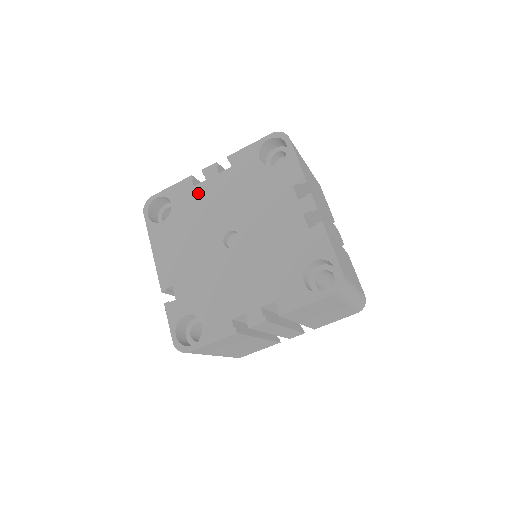
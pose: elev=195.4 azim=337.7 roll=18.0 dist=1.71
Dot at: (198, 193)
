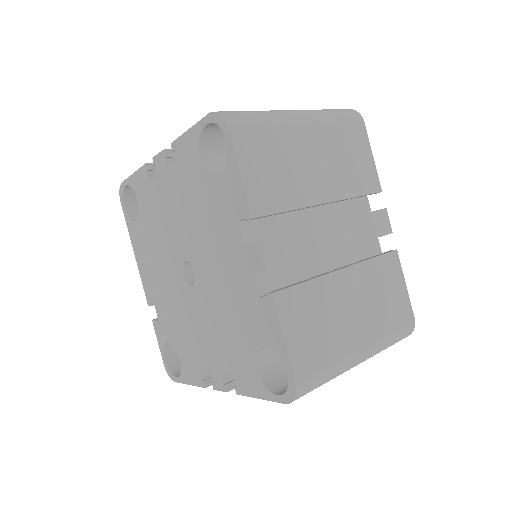
Dot at: (154, 193)
